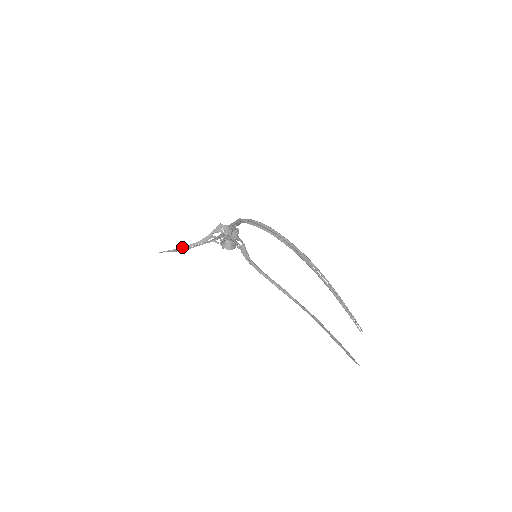
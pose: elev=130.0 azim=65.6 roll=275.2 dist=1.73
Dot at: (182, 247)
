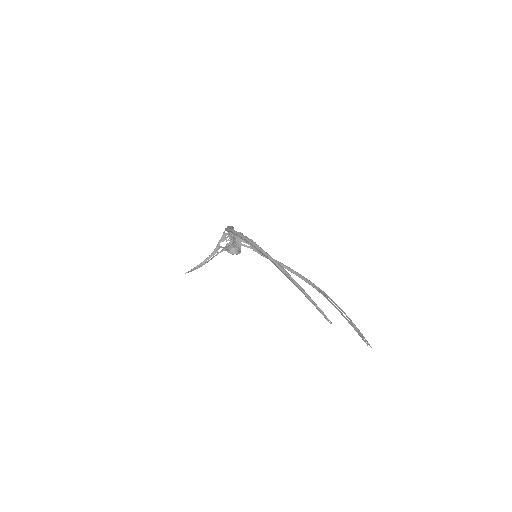
Dot at: (199, 264)
